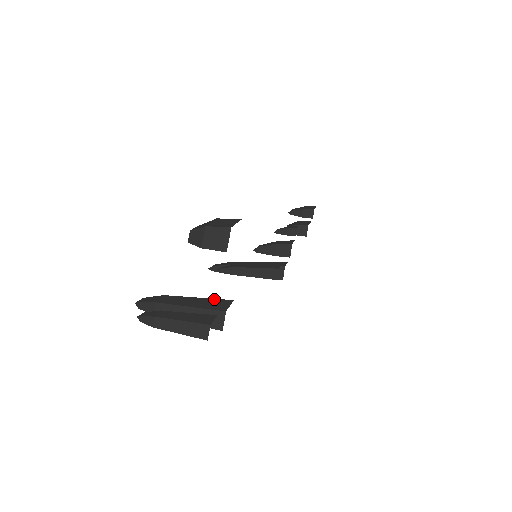
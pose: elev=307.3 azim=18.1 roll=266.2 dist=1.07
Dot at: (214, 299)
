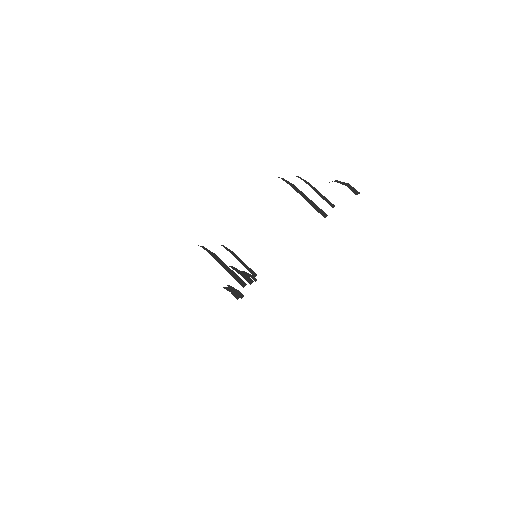
Dot at: occluded
